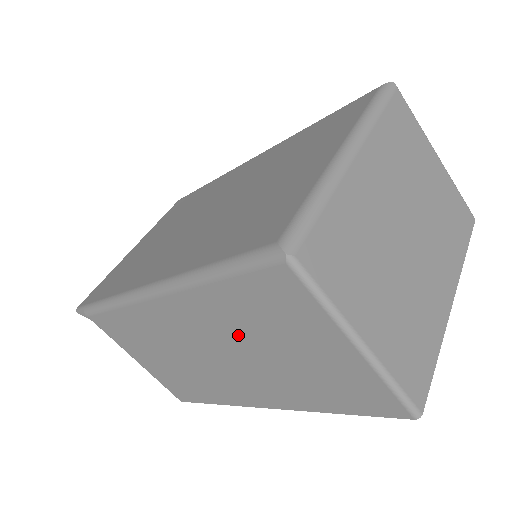
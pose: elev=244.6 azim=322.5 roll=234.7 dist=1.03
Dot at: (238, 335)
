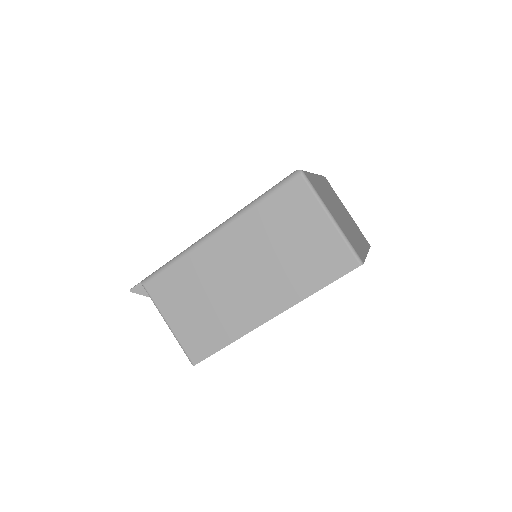
Dot at: (265, 243)
